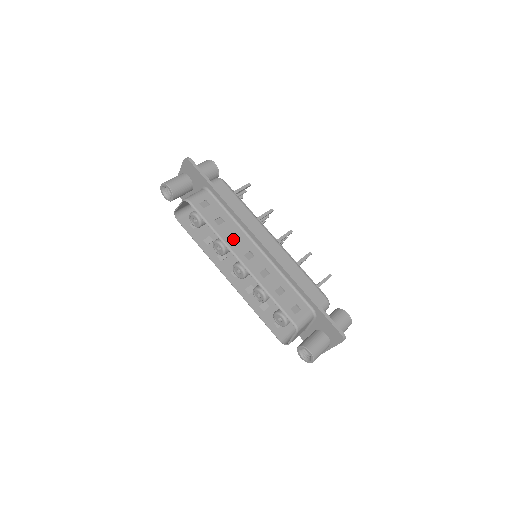
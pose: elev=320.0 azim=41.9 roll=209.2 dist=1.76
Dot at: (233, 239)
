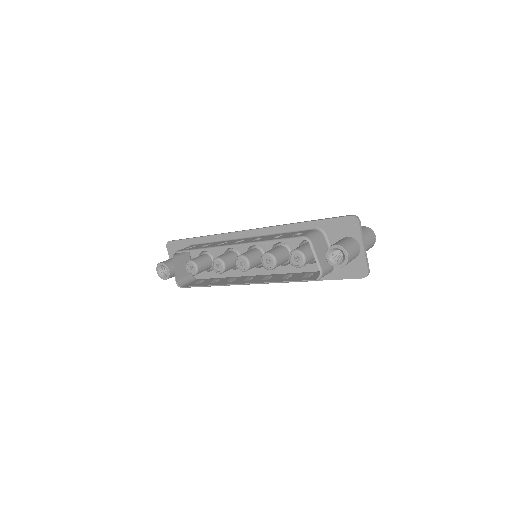
Dot at: occluded
